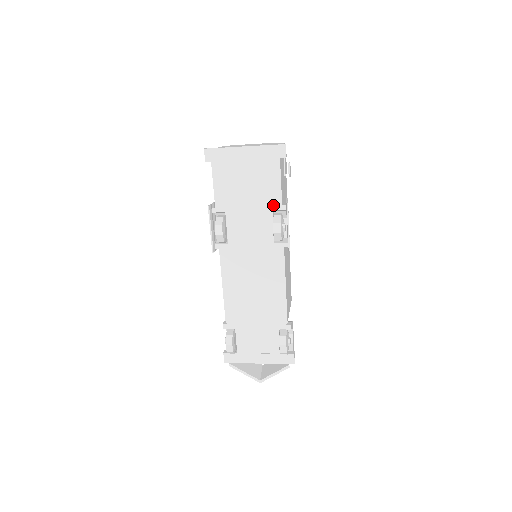
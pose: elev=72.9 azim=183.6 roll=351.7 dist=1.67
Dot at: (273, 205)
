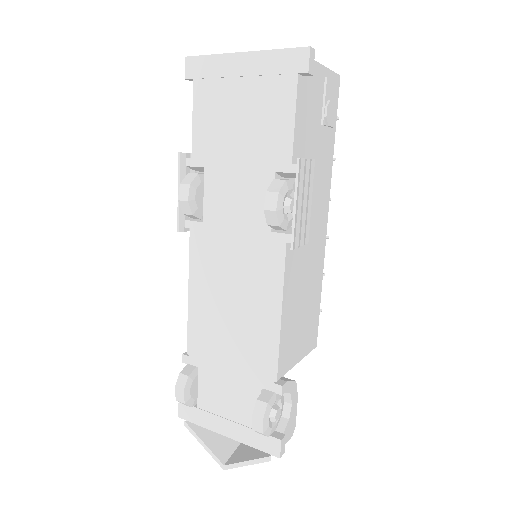
Dot at: (277, 162)
